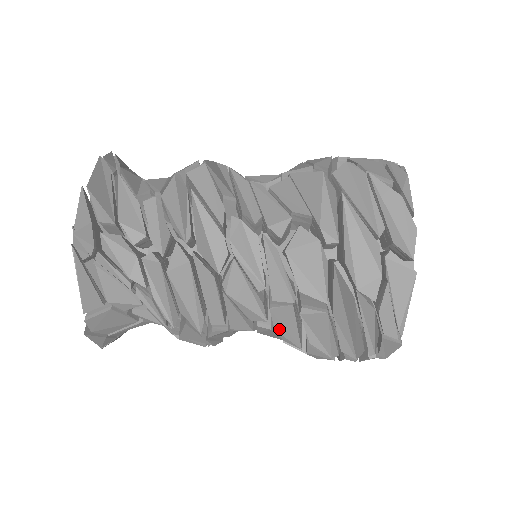
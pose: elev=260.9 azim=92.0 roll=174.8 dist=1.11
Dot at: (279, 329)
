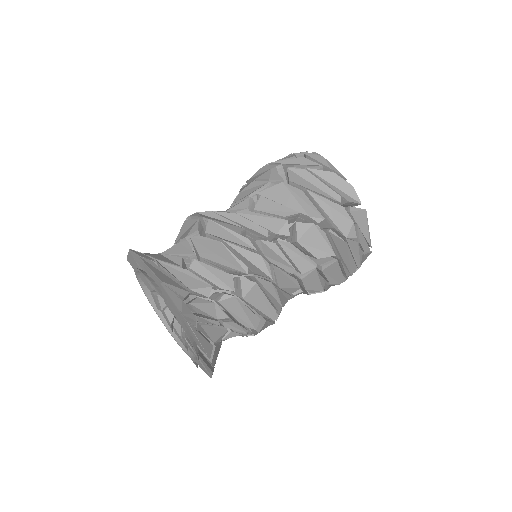
Dot at: (308, 288)
